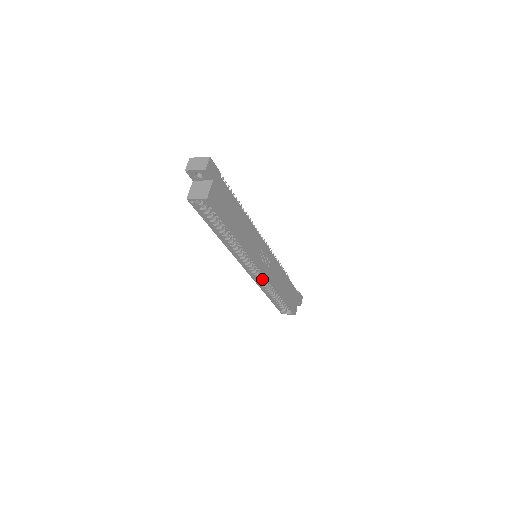
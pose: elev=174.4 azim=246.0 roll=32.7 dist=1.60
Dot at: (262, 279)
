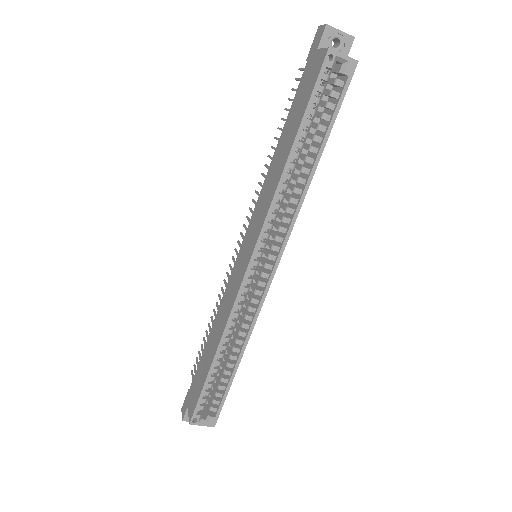
Dot at: (242, 305)
